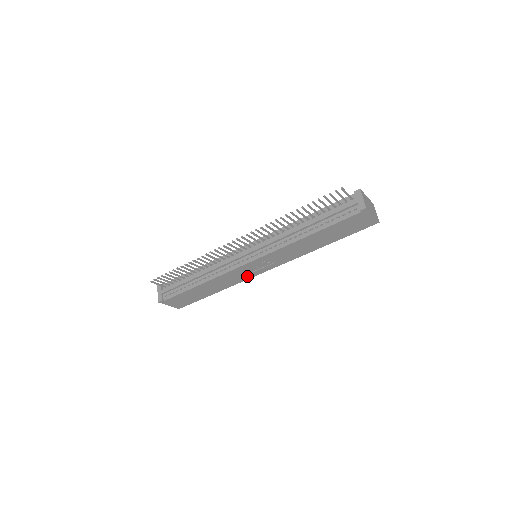
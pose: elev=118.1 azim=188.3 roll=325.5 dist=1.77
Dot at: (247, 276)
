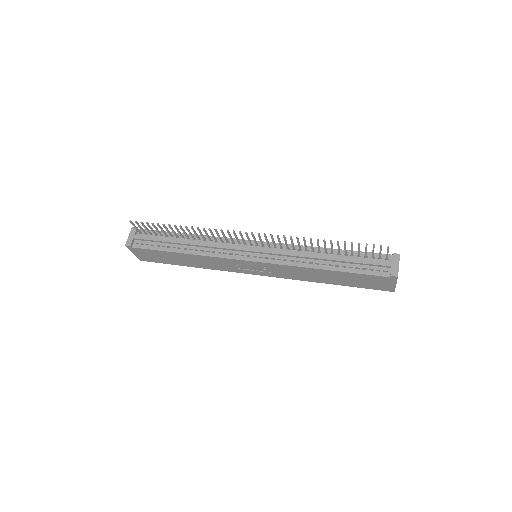
Dot at: (234, 269)
